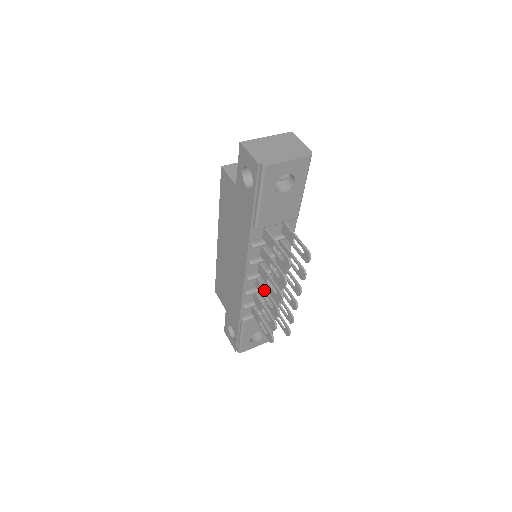
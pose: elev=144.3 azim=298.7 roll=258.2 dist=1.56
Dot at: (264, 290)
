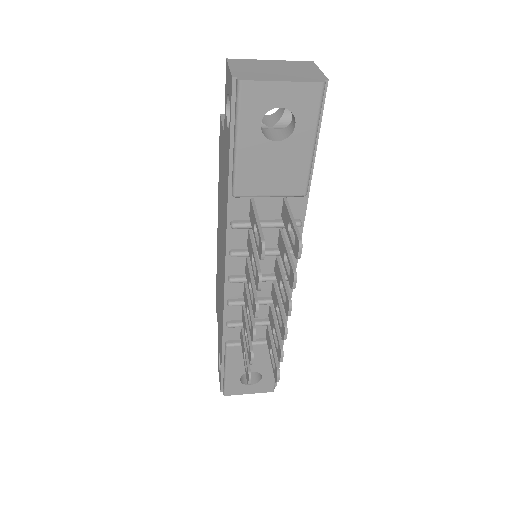
Dot at: (247, 300)
